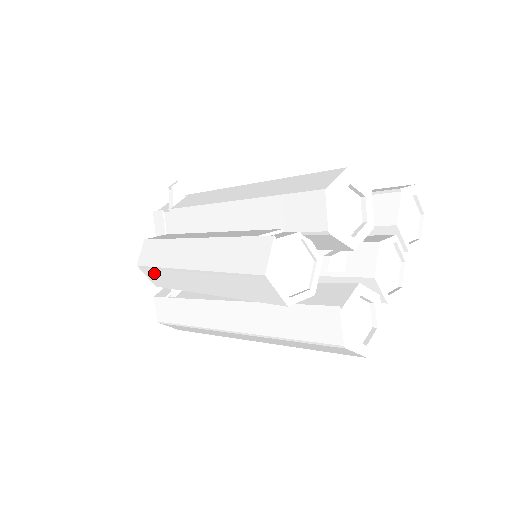
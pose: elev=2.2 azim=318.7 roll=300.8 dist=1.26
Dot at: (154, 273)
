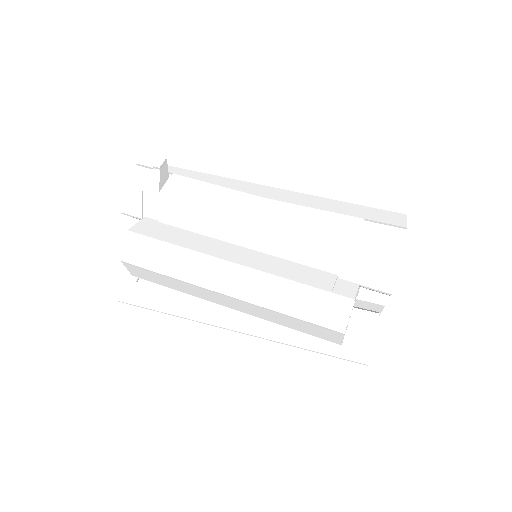
Dot at: (149, 273)
